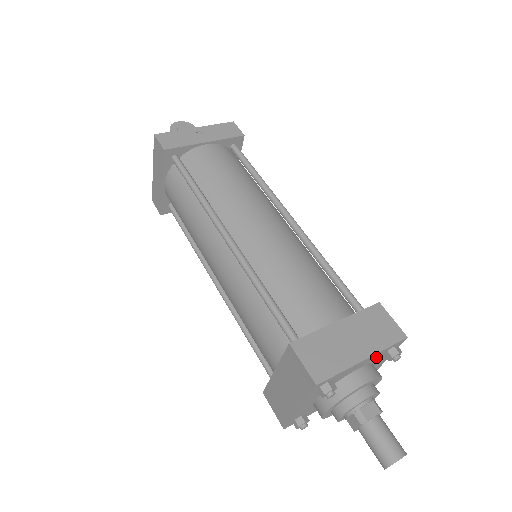
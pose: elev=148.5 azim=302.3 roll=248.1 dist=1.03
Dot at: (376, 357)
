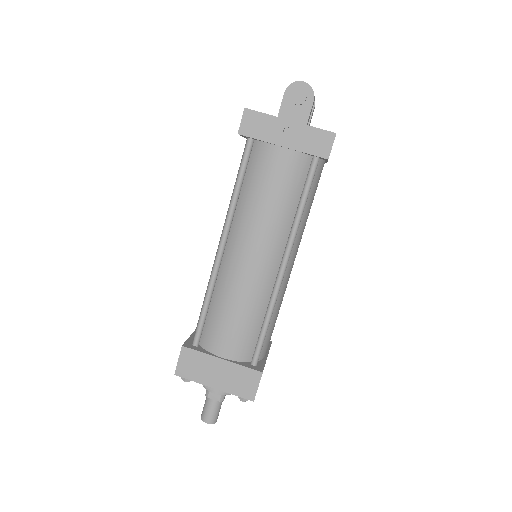
Dot at: occluded
